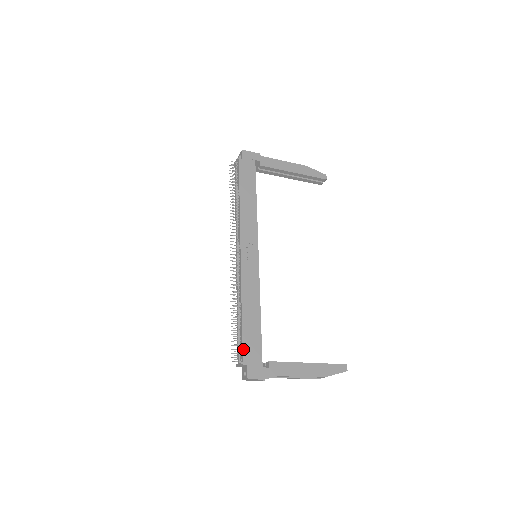
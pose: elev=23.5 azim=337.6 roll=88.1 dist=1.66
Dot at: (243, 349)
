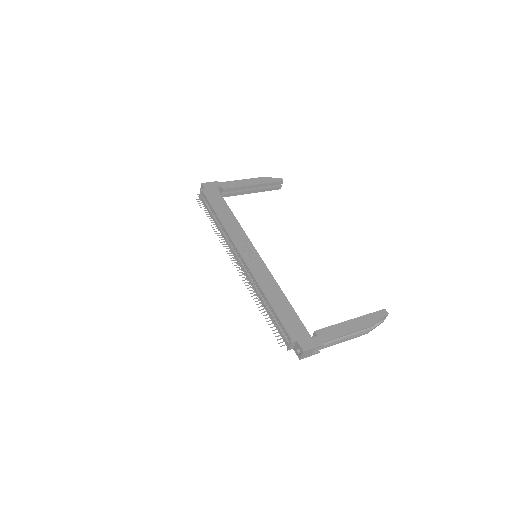
Dot at: (286, 329)
